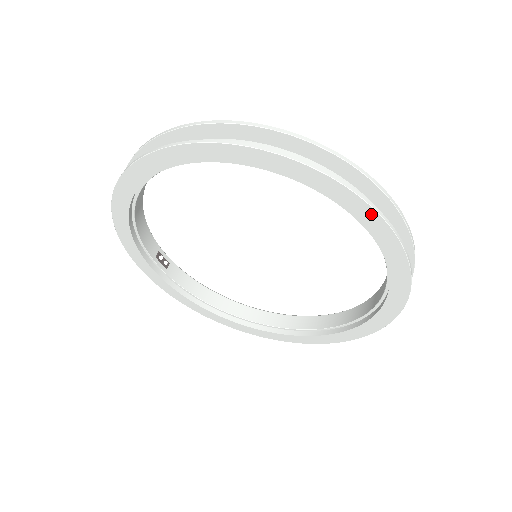
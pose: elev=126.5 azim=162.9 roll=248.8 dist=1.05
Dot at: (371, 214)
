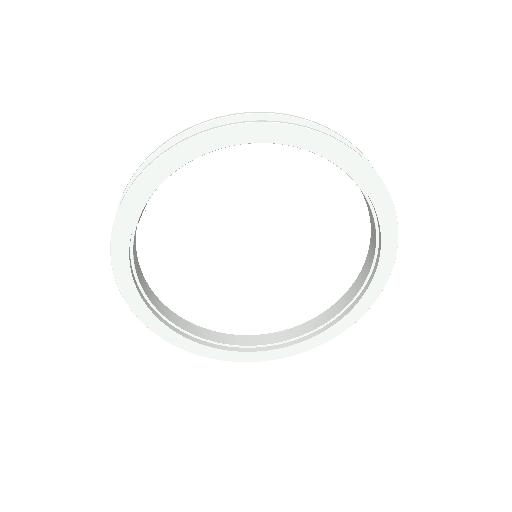
Dot at: (389, 266)
